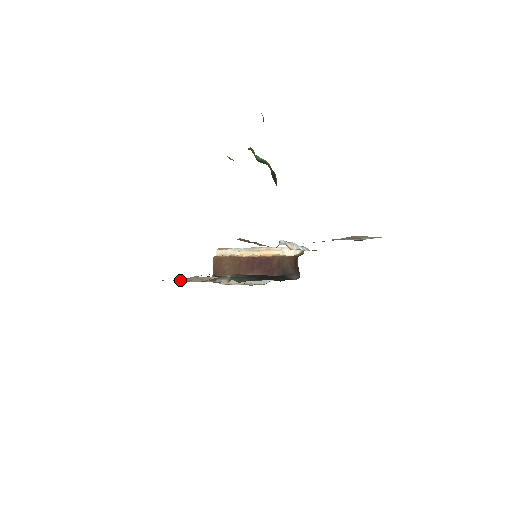
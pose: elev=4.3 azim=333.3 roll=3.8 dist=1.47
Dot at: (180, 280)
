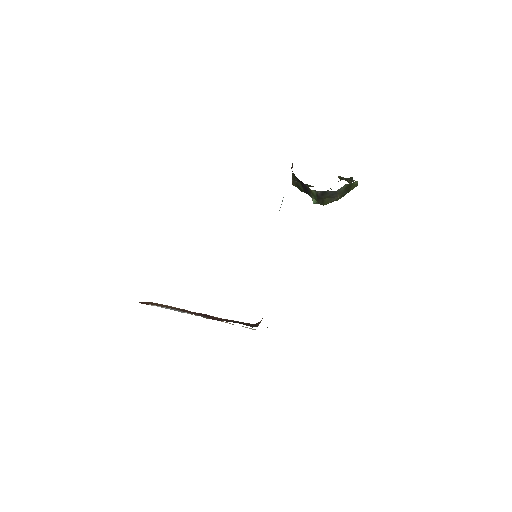
Dot at: occluded
